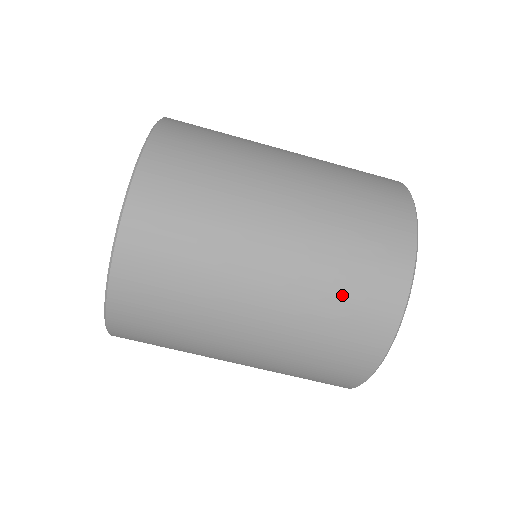
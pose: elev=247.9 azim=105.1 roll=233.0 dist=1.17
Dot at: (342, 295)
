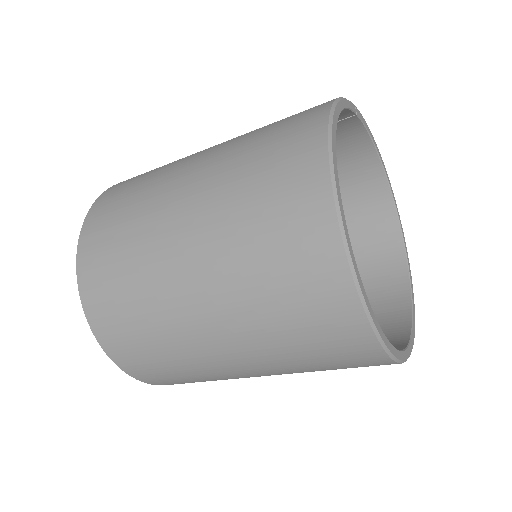
Dot at: occluded
